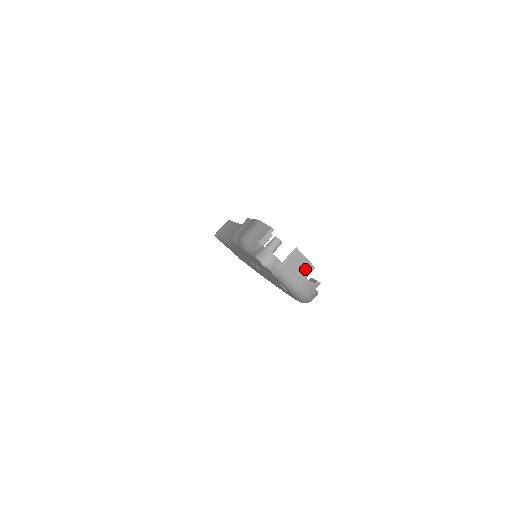
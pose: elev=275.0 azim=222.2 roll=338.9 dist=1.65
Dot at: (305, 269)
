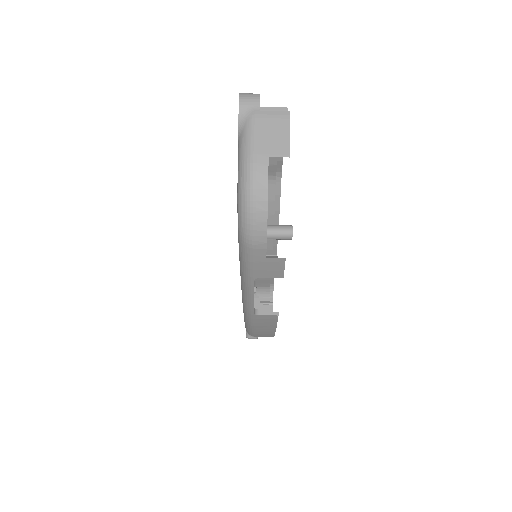
Dot at: (277, 146)
